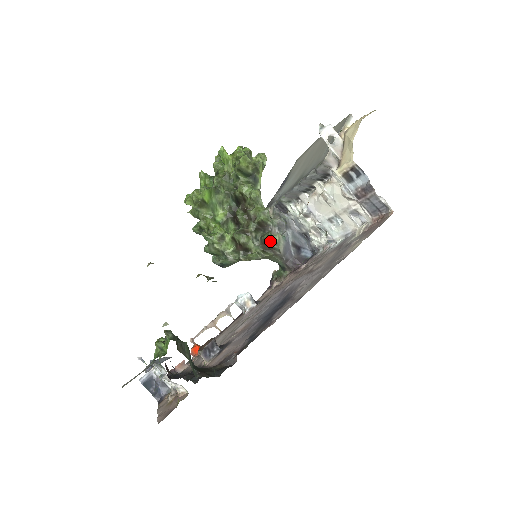
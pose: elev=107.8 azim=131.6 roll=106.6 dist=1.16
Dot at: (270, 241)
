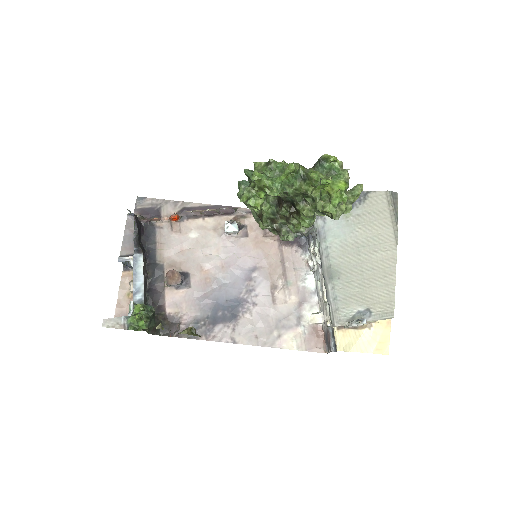
Dot at: (282, 238)
